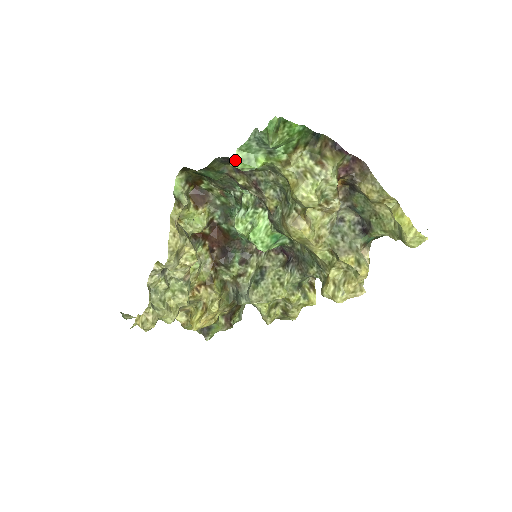
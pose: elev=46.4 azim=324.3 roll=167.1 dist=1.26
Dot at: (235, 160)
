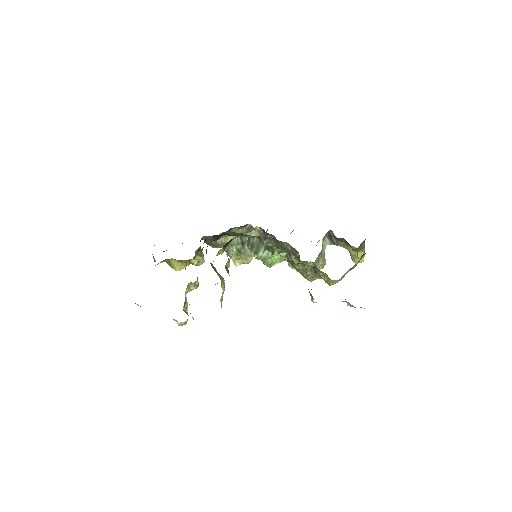
Dot at: occluded
